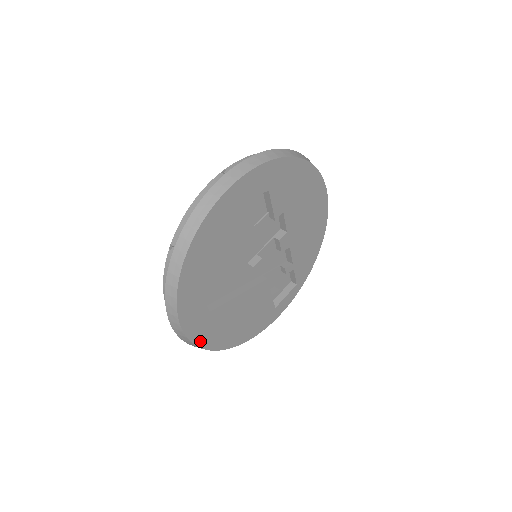
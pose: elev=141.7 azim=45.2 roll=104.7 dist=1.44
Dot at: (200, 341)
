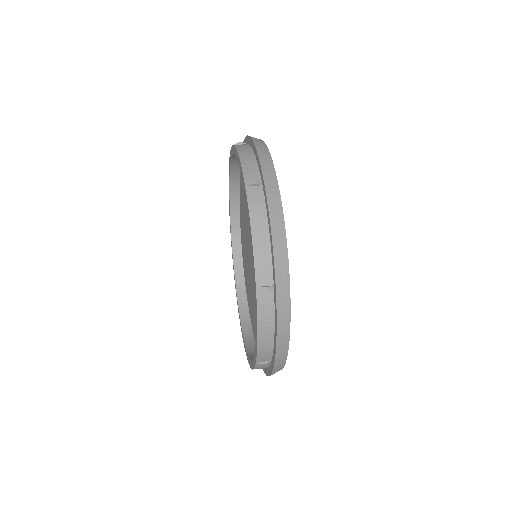
Dot at: occluded
